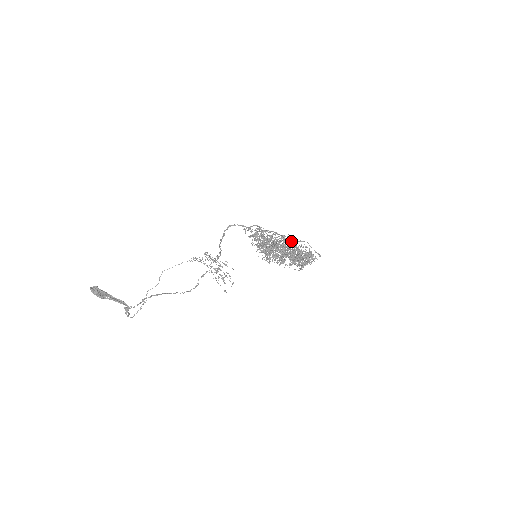
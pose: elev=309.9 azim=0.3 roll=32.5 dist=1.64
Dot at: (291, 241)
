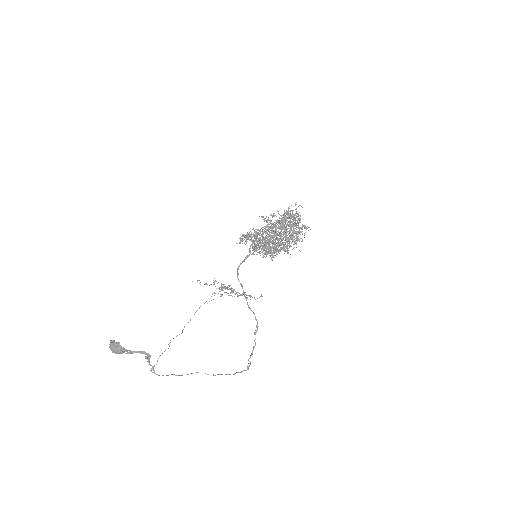
Dot at: occluded
